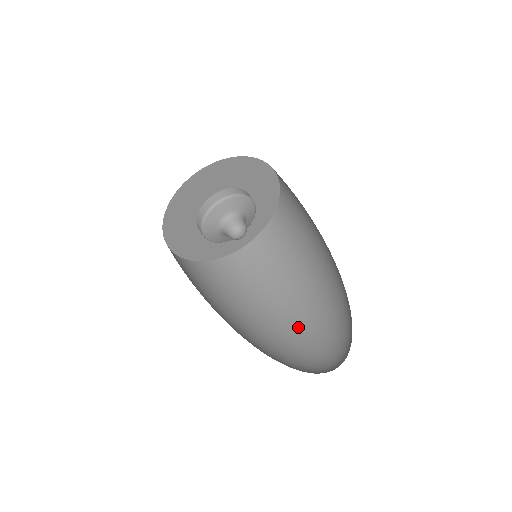
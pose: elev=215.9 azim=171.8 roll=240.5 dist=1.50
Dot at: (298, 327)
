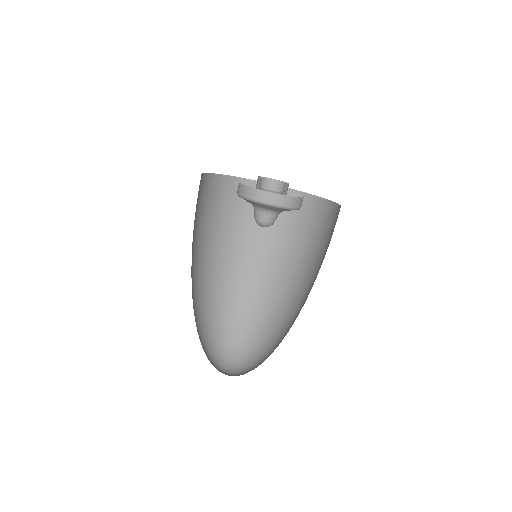
Dot at: (275, 308)
